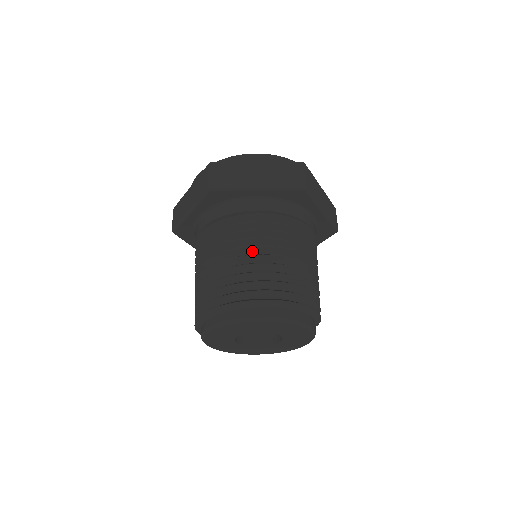
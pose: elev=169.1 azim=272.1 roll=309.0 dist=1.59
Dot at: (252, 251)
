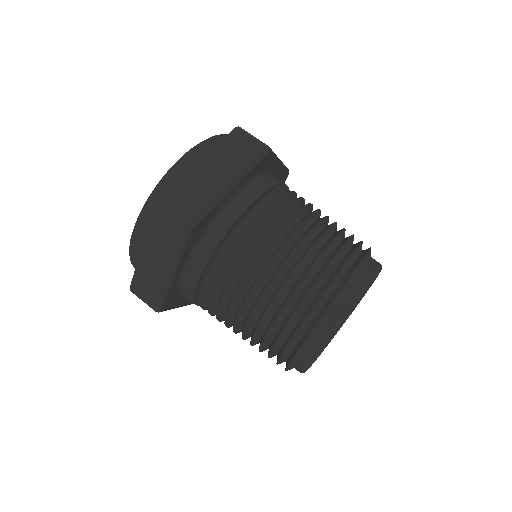
Dot at: (285, 249)
